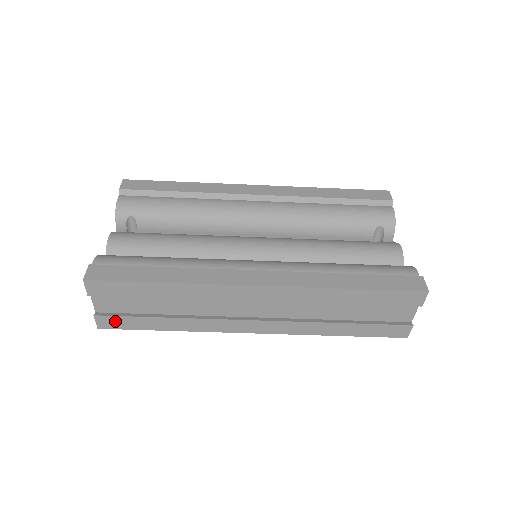
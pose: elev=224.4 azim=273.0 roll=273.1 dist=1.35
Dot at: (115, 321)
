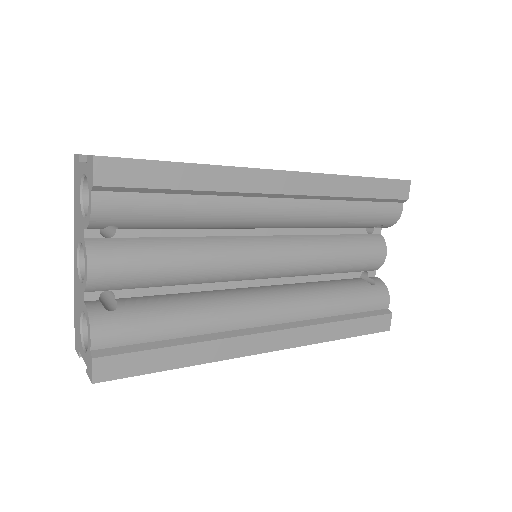
Dot at: occluded
